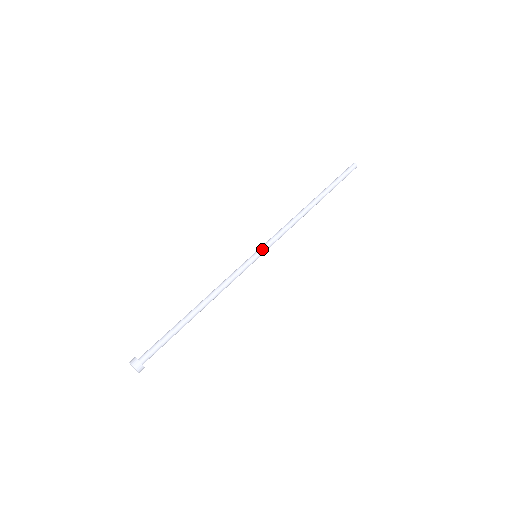
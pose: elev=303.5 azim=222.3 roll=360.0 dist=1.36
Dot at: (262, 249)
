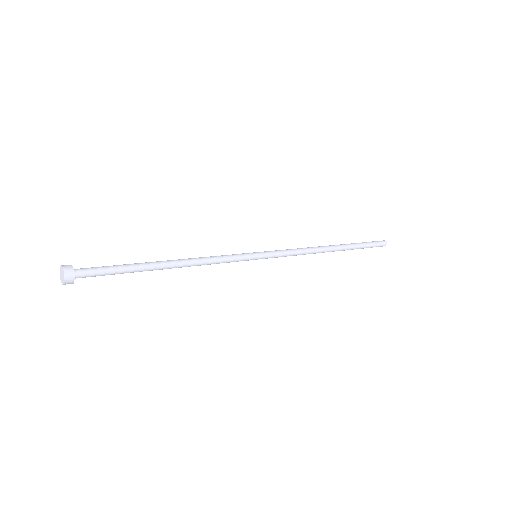
Dot at: (266, 254)
